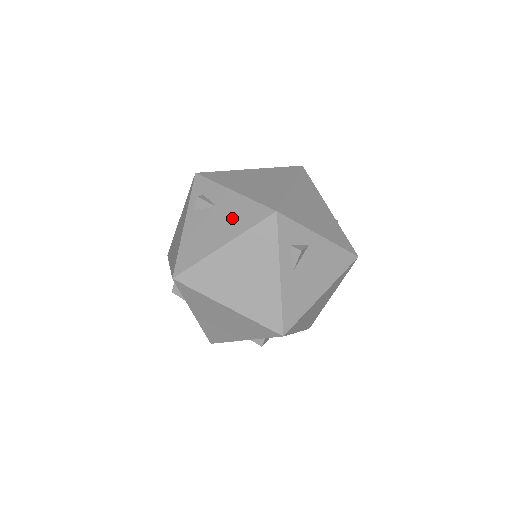
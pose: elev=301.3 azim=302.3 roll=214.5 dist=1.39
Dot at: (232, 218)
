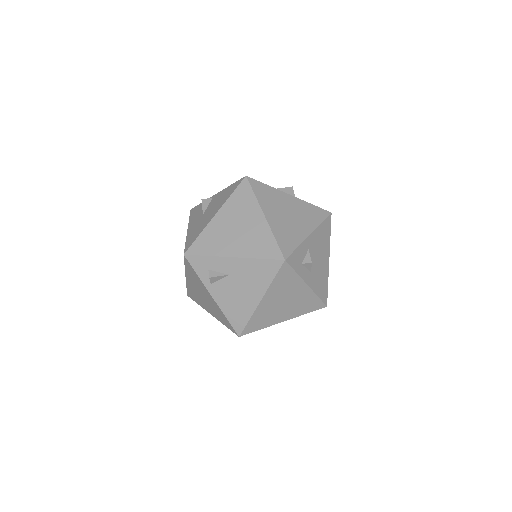
Dot at: (251, 279)
